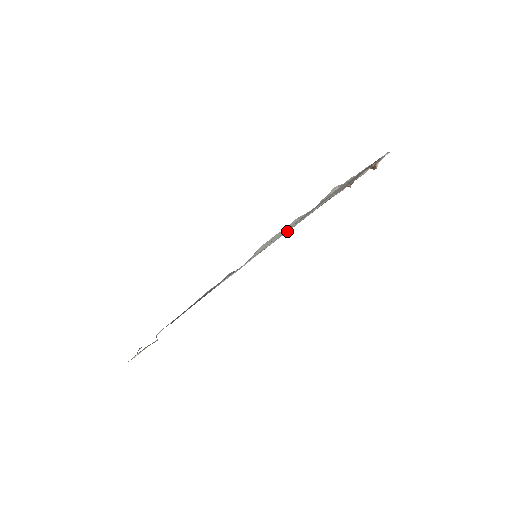
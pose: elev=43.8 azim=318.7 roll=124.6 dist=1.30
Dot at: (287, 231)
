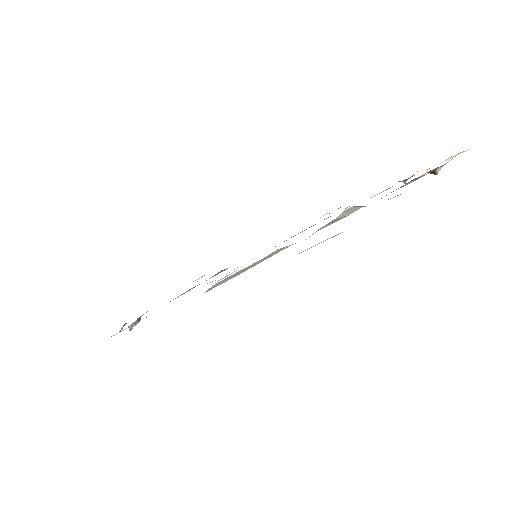
Dot at: occluded
